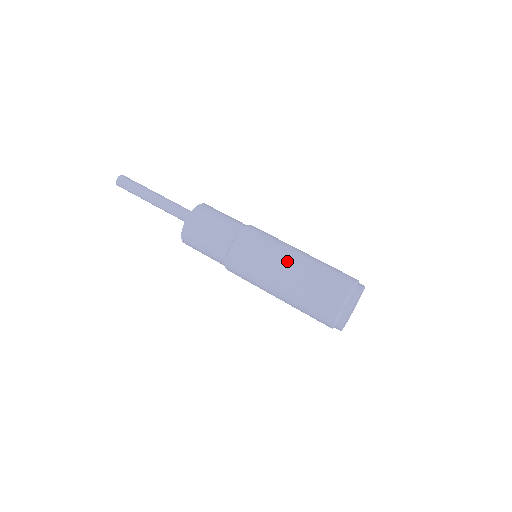
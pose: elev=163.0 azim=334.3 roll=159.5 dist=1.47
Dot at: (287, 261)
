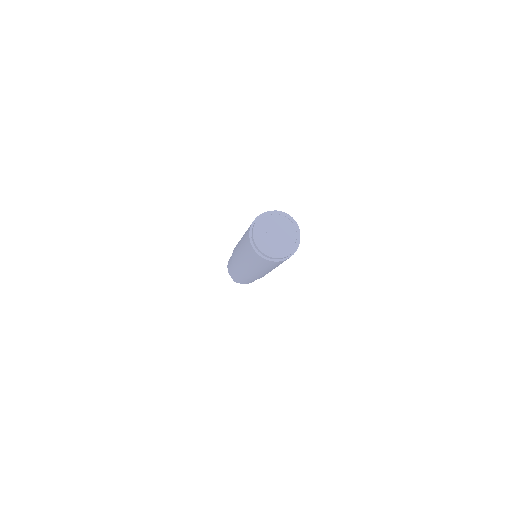
Dot at: occluded
